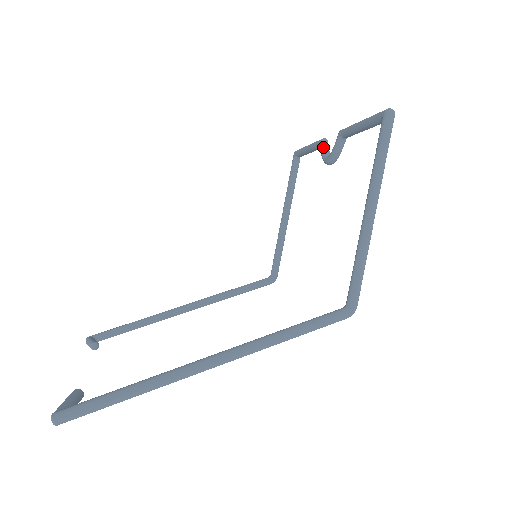
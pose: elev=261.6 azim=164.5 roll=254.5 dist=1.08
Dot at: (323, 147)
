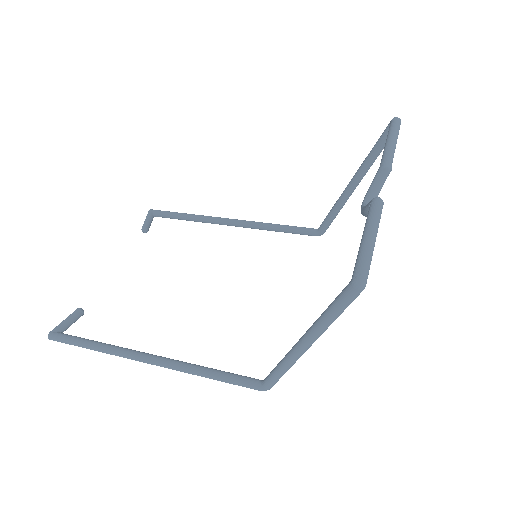
Dot at: (375, 180)
